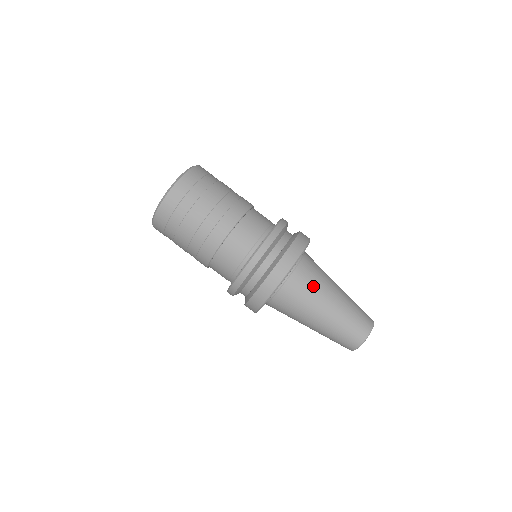
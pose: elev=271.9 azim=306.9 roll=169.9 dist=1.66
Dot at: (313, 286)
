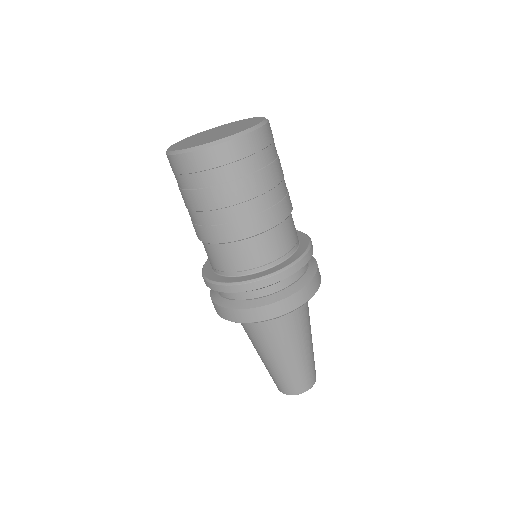
Dot at: (296, 328)
